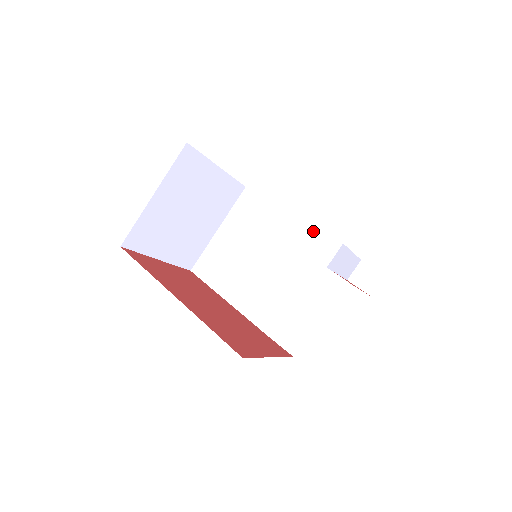
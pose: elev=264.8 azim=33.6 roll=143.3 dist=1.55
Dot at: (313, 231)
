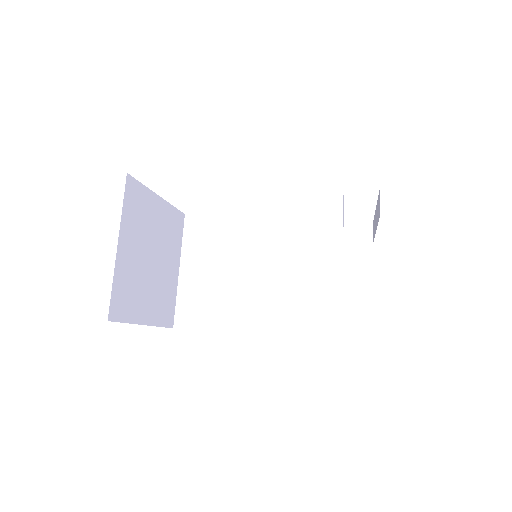
Dot at: (282, 215)
